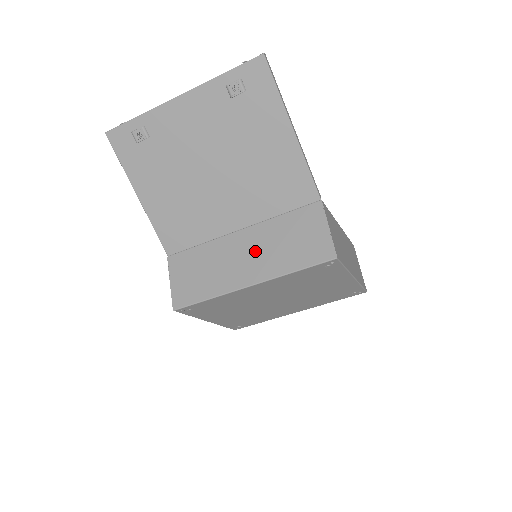
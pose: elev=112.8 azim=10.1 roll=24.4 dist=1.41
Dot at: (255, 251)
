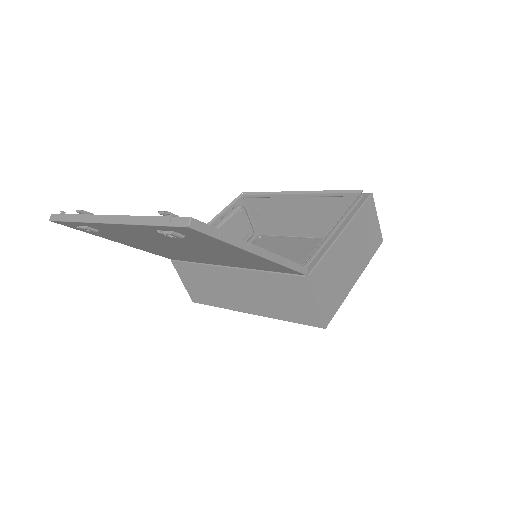
Dot at: (249, 291)
